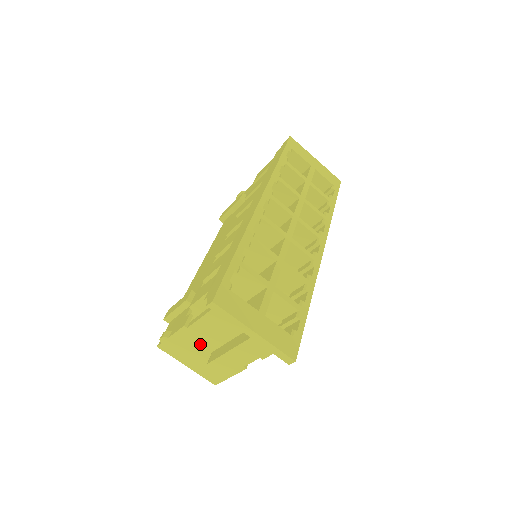
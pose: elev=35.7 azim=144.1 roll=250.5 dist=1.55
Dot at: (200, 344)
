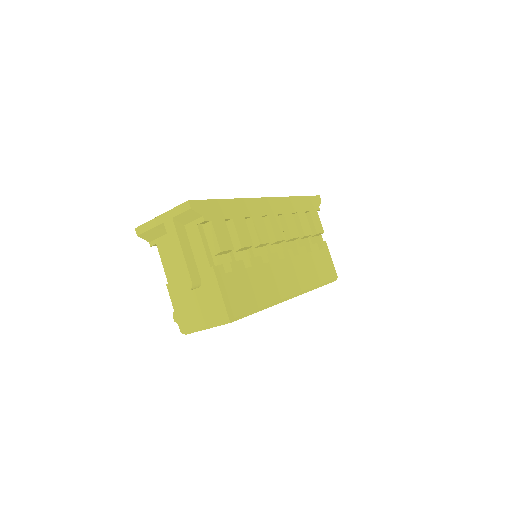
Dot at: (183, 287)
